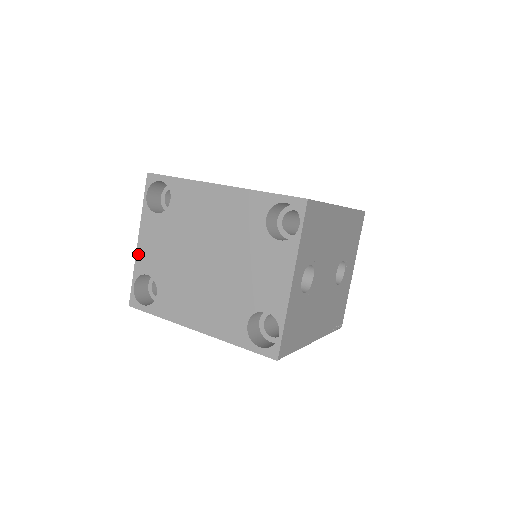
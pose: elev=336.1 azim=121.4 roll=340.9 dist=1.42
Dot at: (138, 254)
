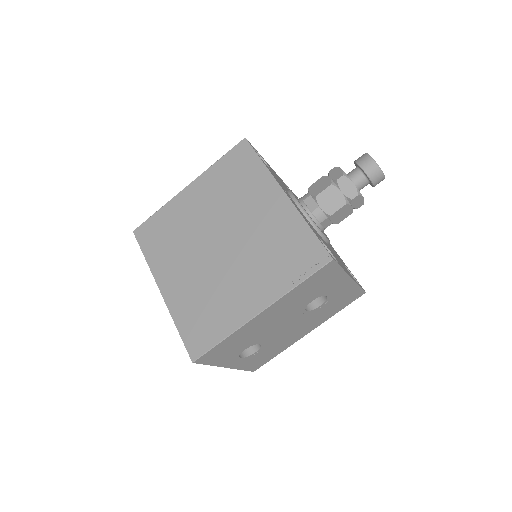
Dot at: occluded
